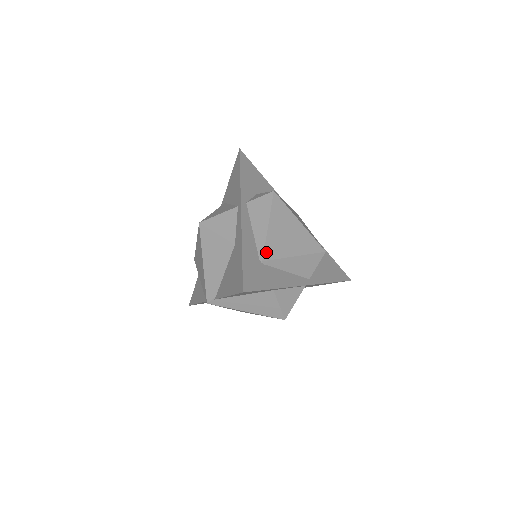
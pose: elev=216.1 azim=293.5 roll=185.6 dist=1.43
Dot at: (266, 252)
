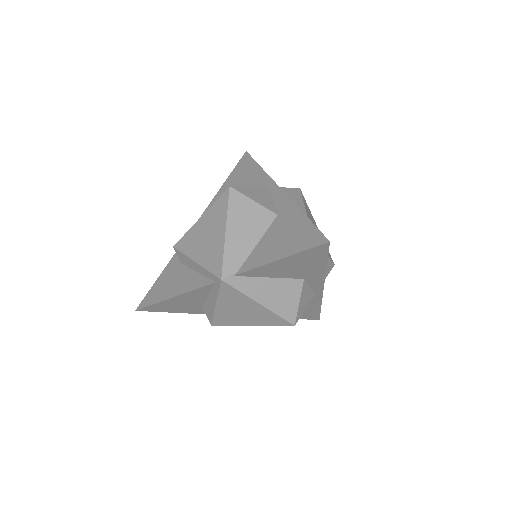
Dot at: occluded
